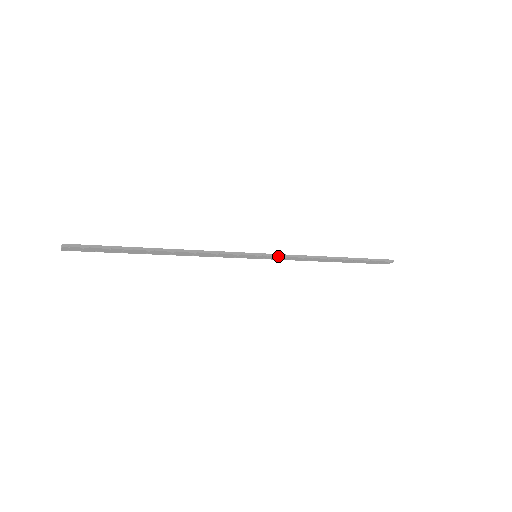
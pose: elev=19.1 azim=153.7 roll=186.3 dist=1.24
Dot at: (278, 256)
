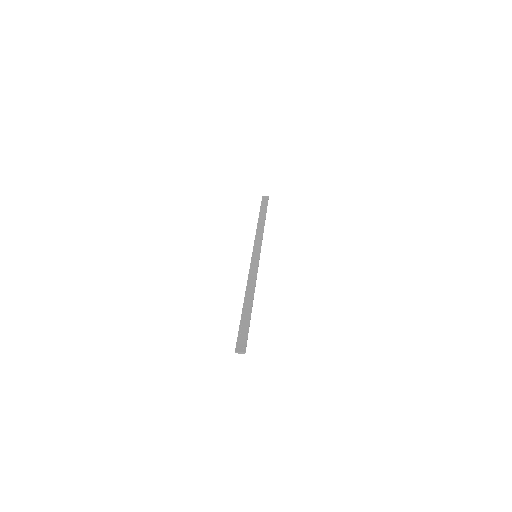
Dot at: occluded
